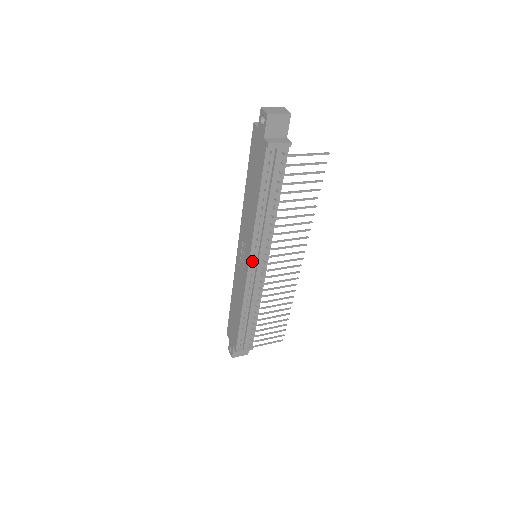
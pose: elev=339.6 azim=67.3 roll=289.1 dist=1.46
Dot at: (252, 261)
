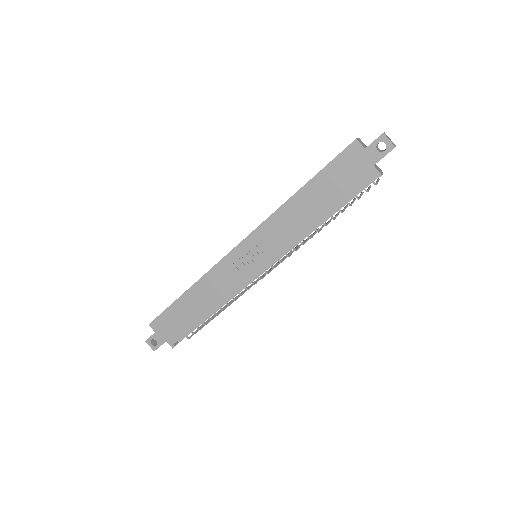
Dot at: (266, 266)
